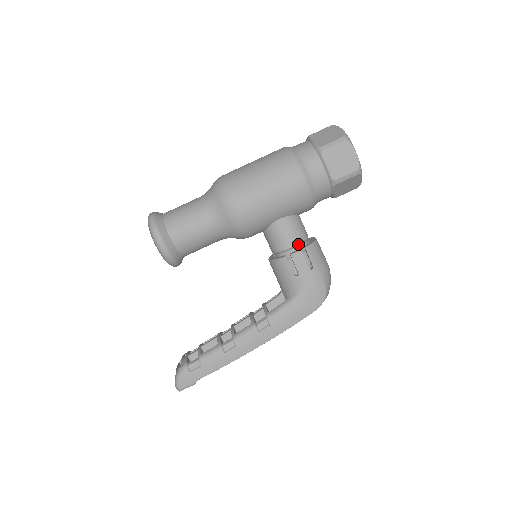
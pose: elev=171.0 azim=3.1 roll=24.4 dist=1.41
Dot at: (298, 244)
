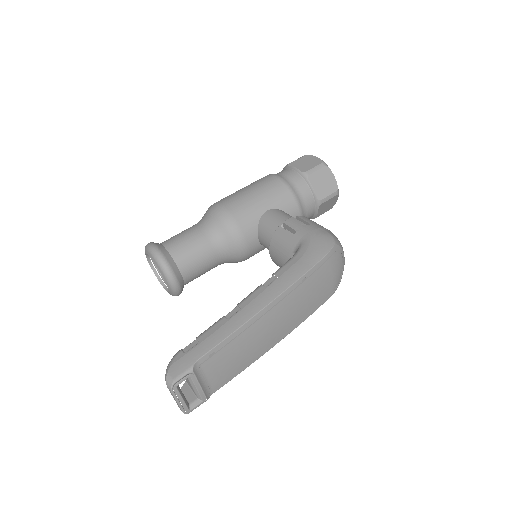
Dot at: occluded
